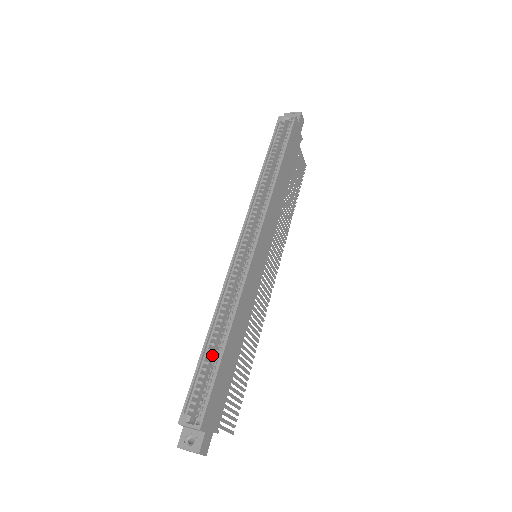
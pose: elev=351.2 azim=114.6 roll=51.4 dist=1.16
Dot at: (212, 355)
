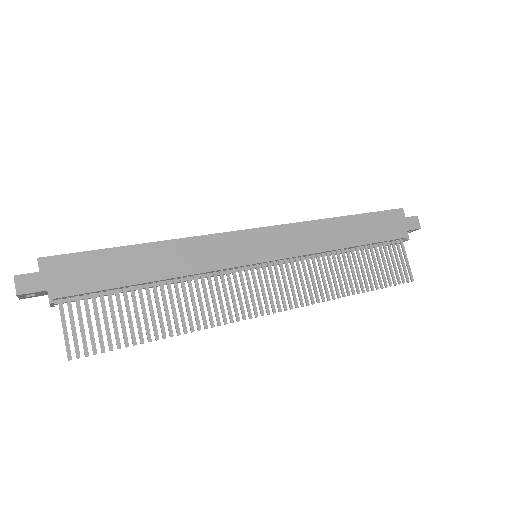
Dot at: occluded
